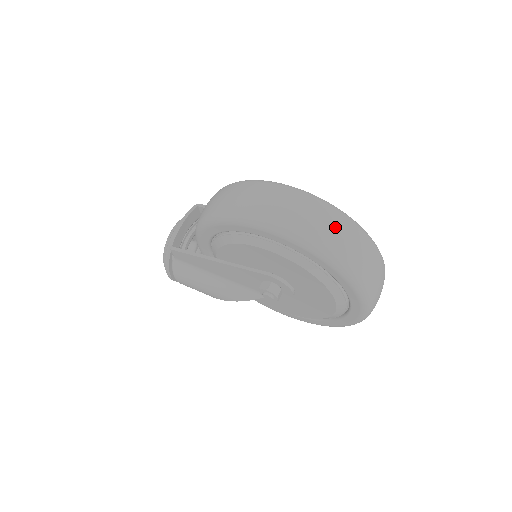
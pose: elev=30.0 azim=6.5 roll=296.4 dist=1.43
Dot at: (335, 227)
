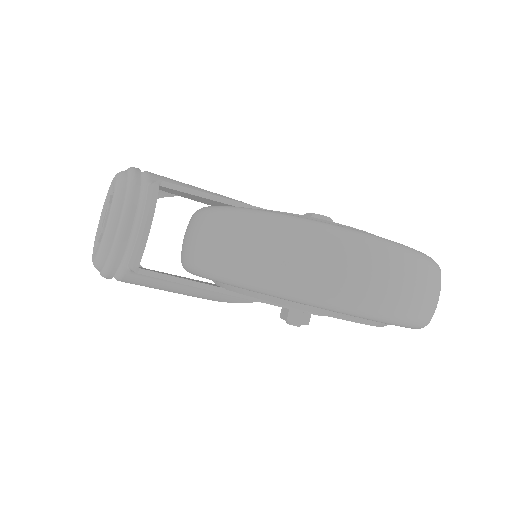
Dot at: (436, 293)
